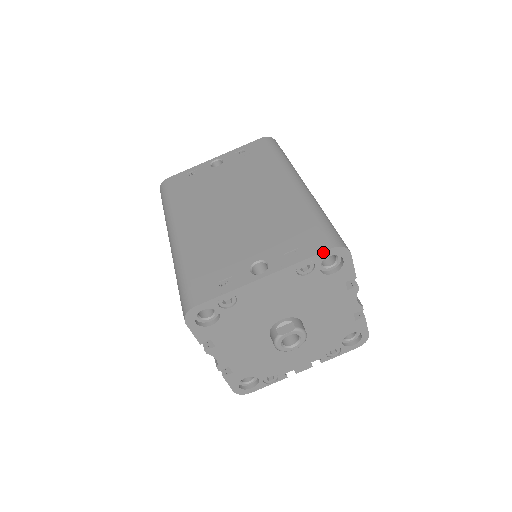
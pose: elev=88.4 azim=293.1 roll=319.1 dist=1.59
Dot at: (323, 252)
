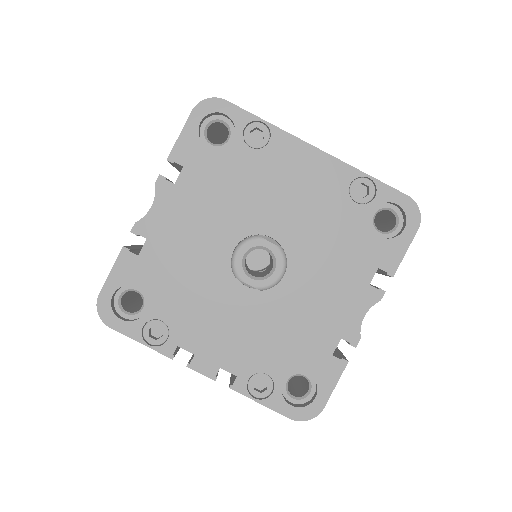
Dot at: (396, 190)
